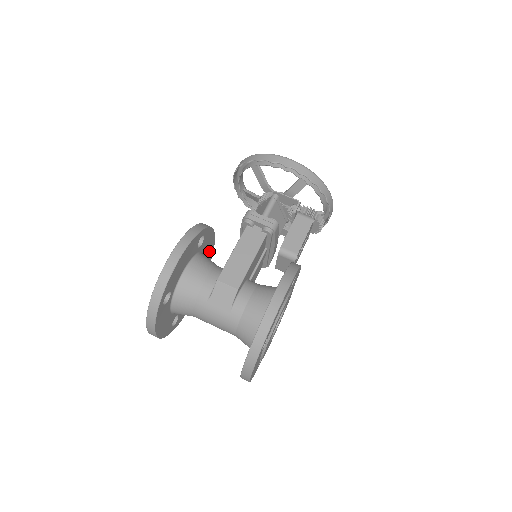
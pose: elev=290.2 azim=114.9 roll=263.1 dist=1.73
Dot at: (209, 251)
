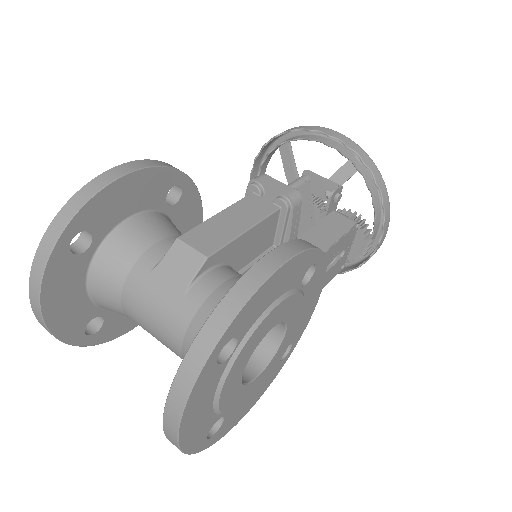
Dot at: occluded
